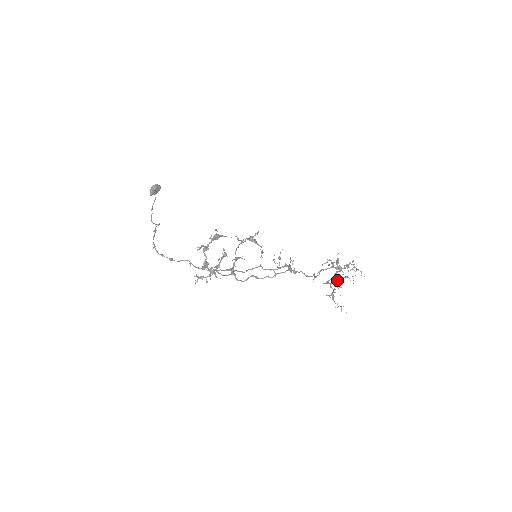
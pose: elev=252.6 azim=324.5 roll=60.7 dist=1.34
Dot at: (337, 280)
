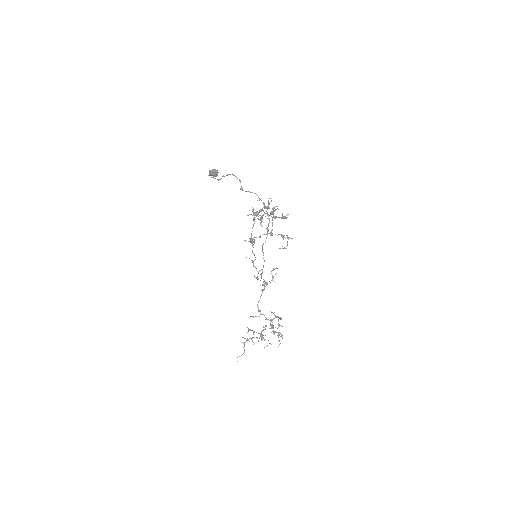
Dot at: occluded
